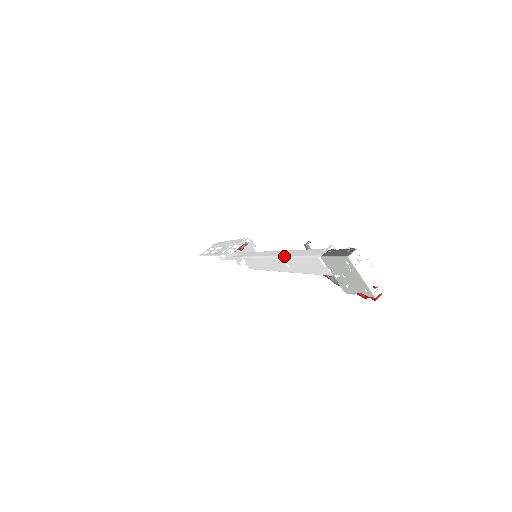
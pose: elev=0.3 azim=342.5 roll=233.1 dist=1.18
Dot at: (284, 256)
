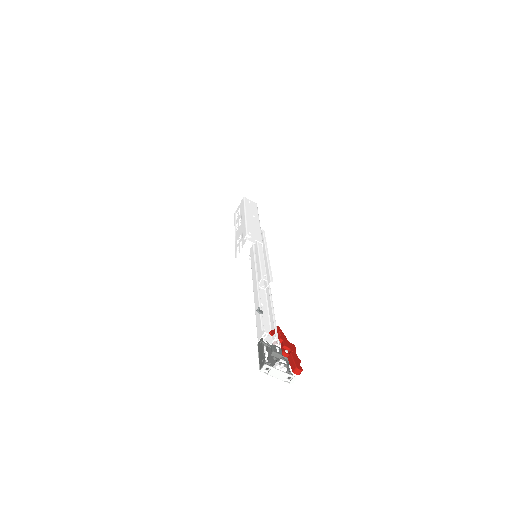
Dot at: (254, 302)
